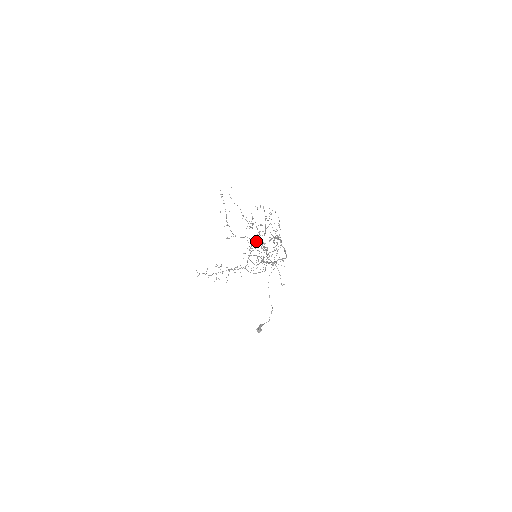
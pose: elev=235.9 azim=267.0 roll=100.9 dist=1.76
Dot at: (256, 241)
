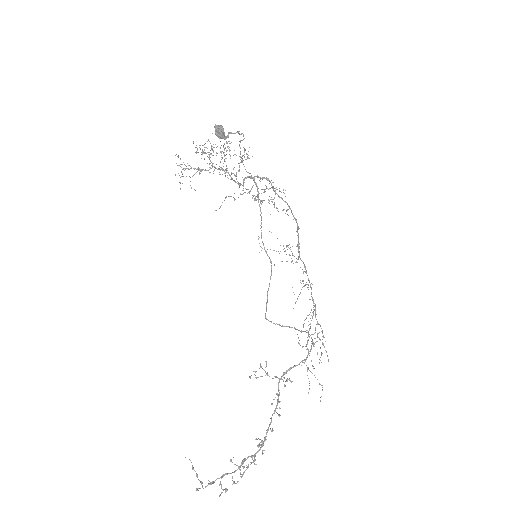
Dot at: occluded
